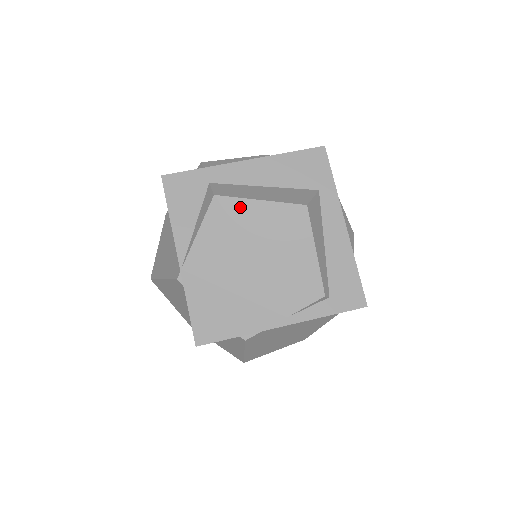
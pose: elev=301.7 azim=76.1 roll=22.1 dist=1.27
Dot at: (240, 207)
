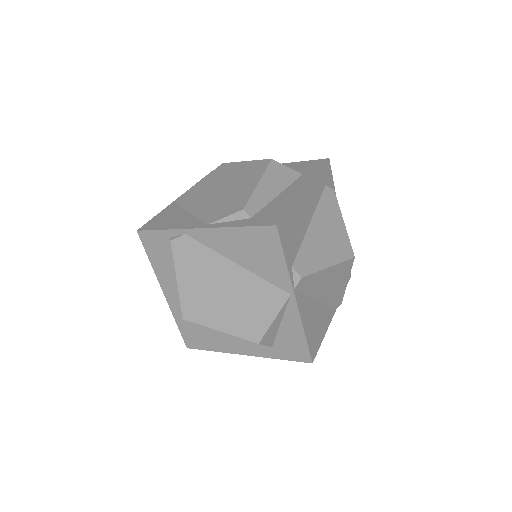
Dot at: (231, 166)
